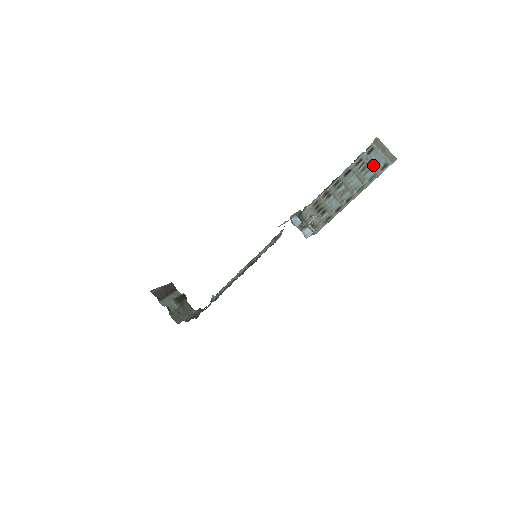
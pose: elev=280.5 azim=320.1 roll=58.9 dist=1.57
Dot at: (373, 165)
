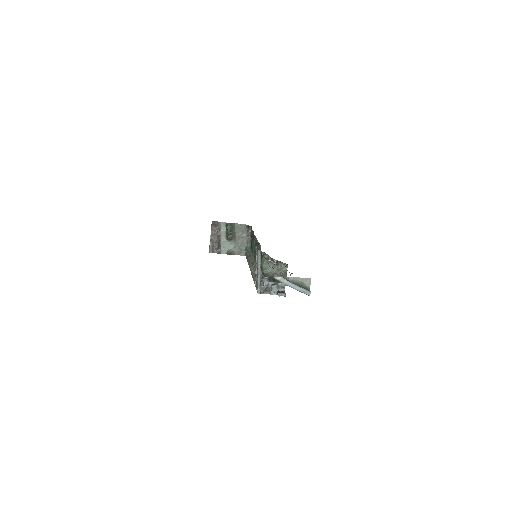
Dot at: occluded
